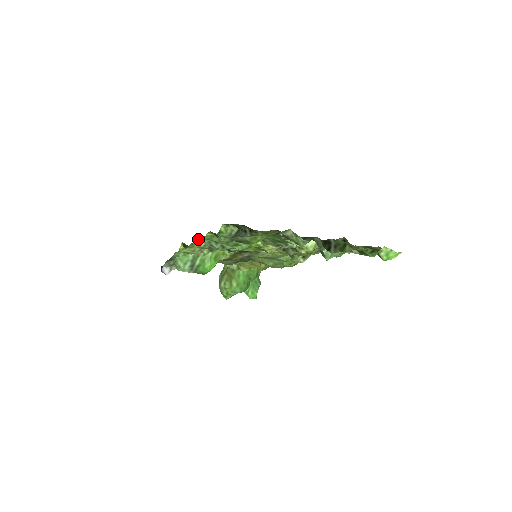
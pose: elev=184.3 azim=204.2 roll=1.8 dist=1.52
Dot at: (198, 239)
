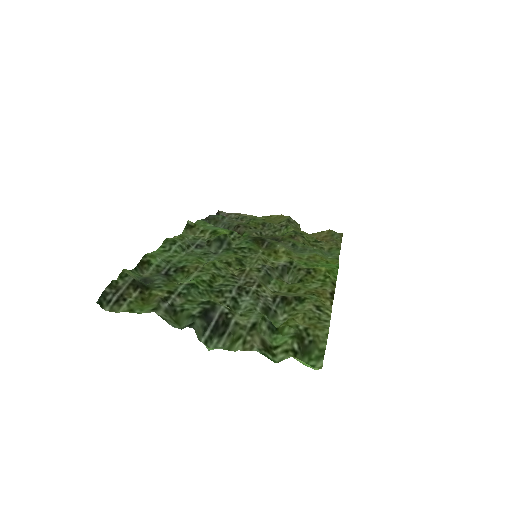
Dot at: occluded
